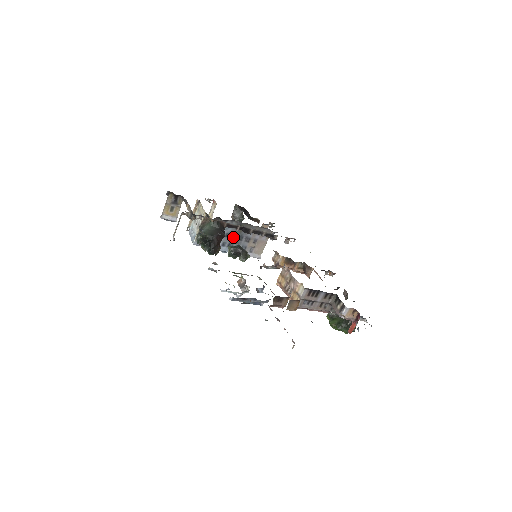
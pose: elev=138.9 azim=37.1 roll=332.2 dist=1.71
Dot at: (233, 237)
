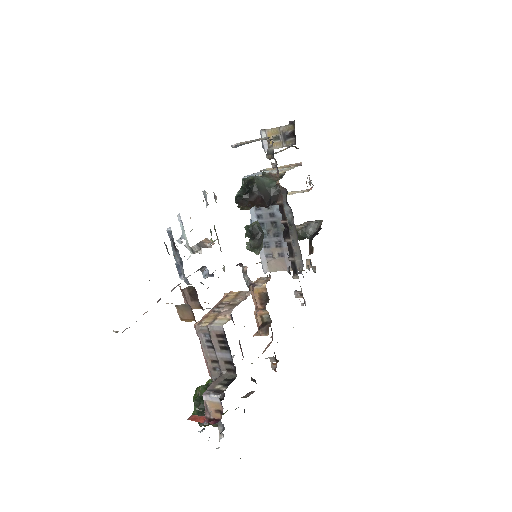
Dot at: (273, 224)
